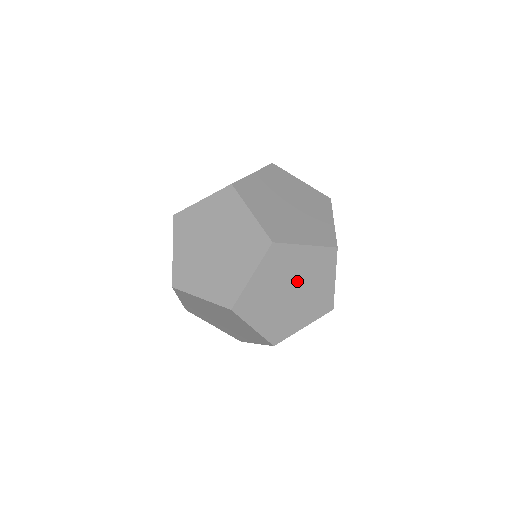
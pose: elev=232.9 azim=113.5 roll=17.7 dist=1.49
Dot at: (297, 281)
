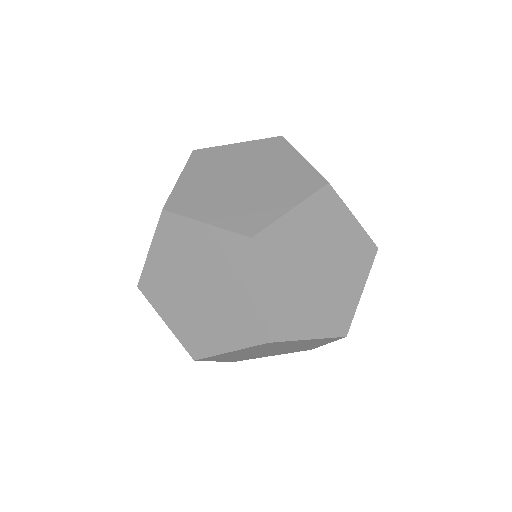
Dot at: (264, 350)
